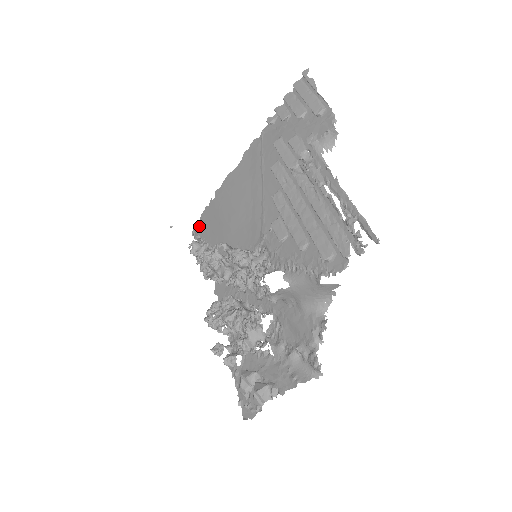
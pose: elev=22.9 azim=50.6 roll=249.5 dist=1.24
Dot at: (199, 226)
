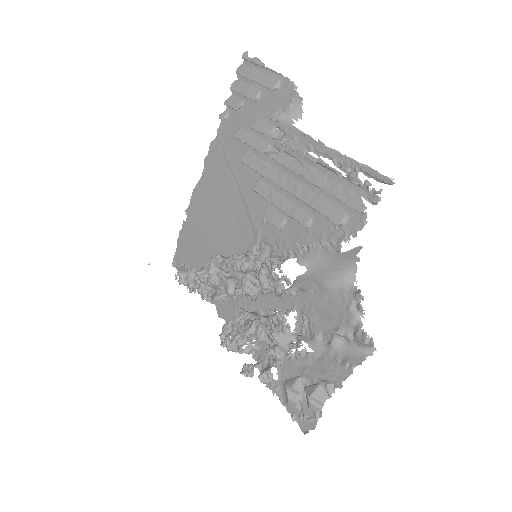
Dot at: (178, 254)
